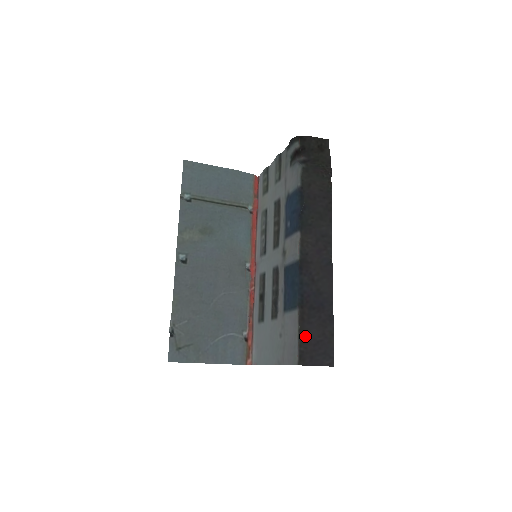
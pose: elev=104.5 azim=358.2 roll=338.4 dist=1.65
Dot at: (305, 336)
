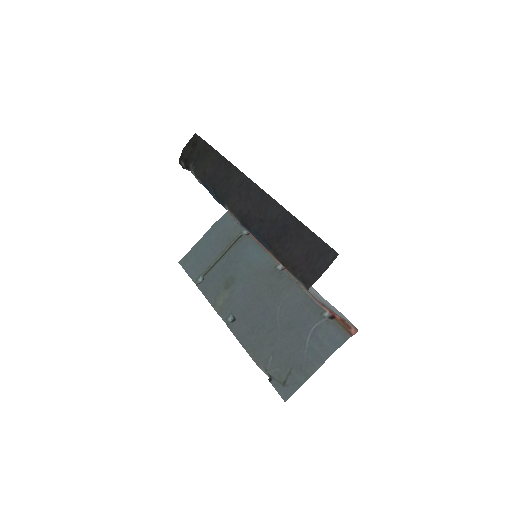
Dot at: (292, 263)
